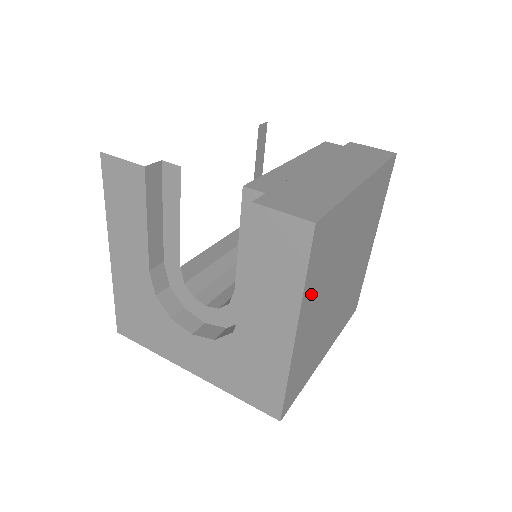
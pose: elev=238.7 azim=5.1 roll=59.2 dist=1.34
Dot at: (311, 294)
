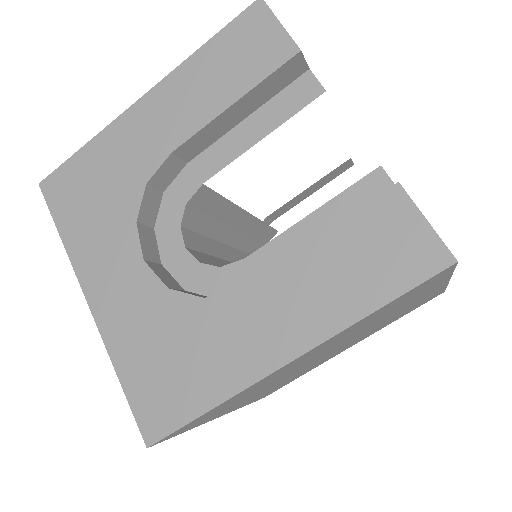
Dot at: (342, 334)
